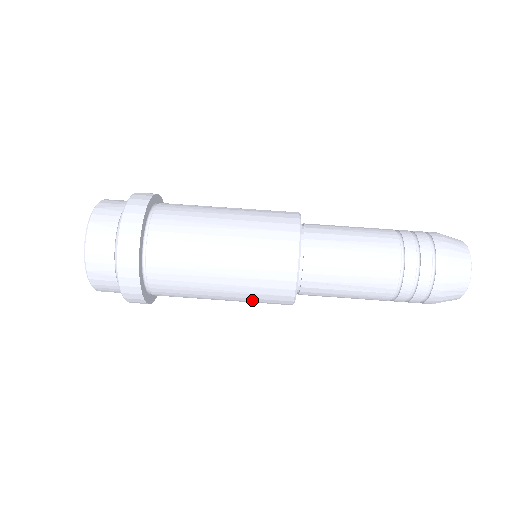
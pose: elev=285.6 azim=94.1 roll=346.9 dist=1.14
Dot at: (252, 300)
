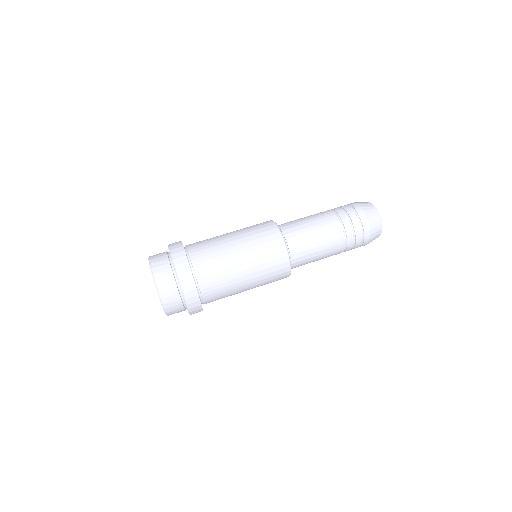
Dot at: (266, 283)
